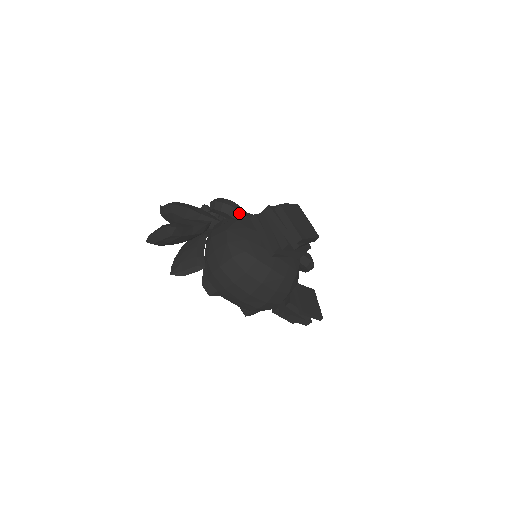
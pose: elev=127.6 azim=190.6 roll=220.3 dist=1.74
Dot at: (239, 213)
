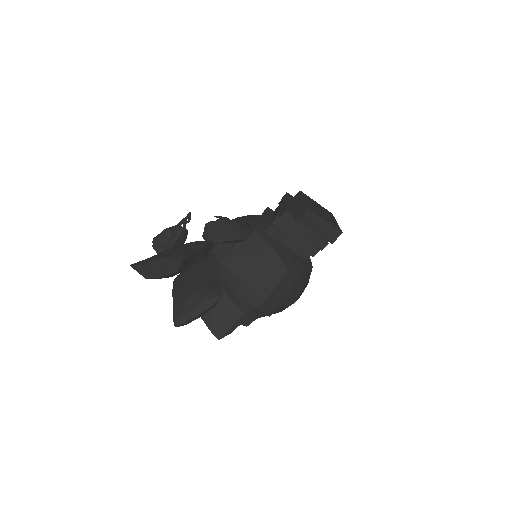
Dot at: (248, 231)
